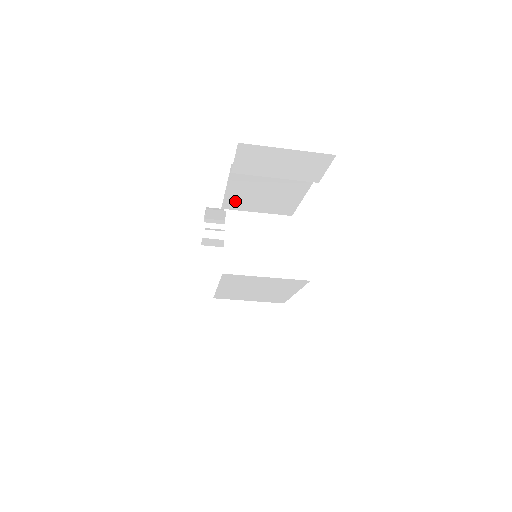
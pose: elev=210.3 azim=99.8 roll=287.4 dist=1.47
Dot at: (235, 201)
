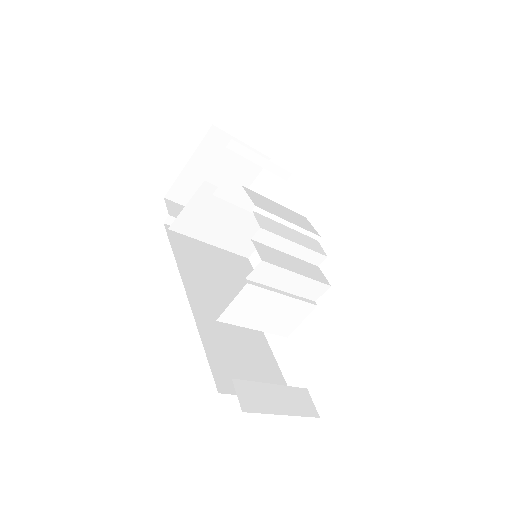
Dot at: occluded
